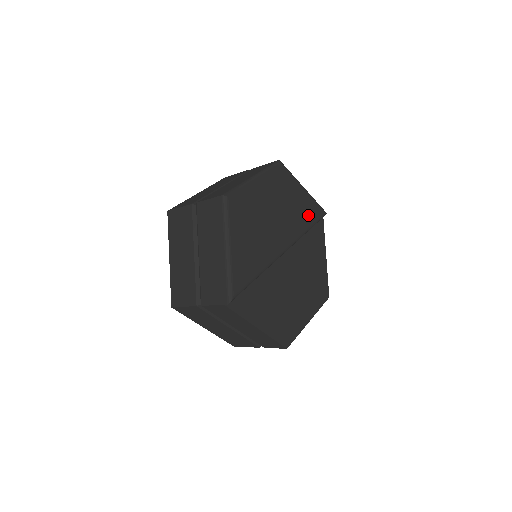
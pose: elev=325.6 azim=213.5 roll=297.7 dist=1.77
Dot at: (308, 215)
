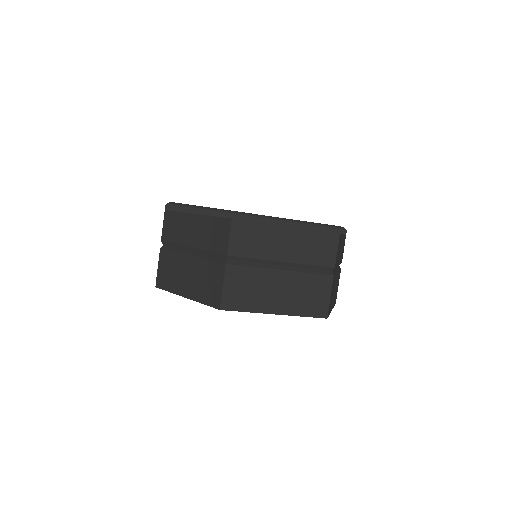
Dot at: occluded
